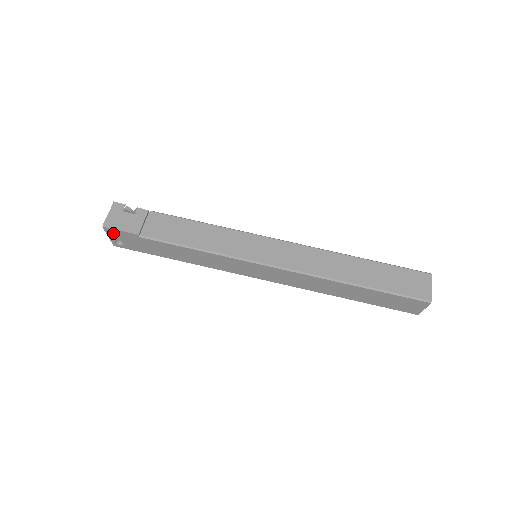
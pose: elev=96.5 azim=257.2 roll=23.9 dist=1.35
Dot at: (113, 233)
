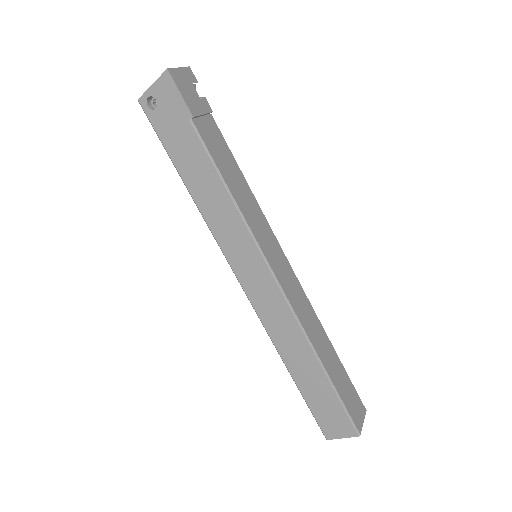
Dot at: (166, 87)
